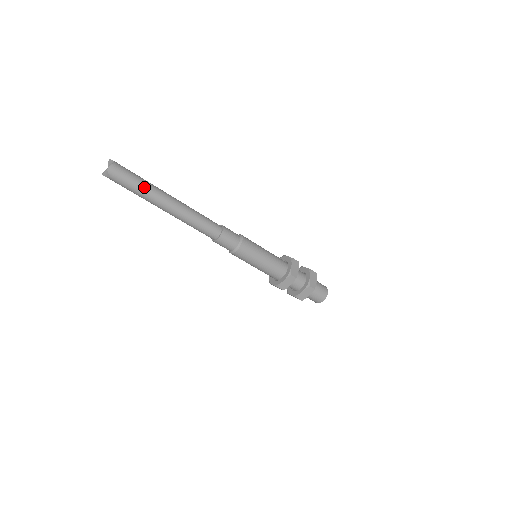
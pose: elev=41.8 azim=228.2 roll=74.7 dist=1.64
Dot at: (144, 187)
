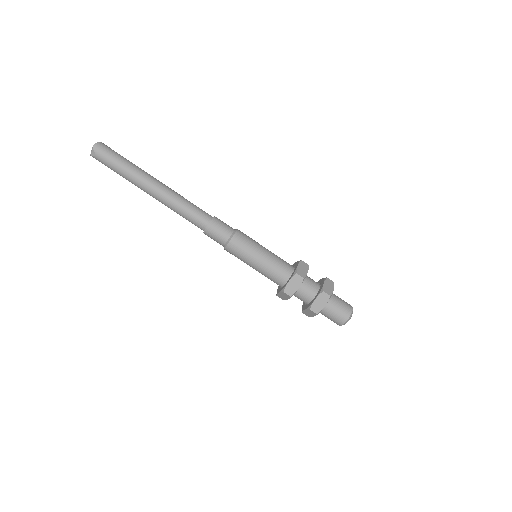
Dot at: (128, 166)
